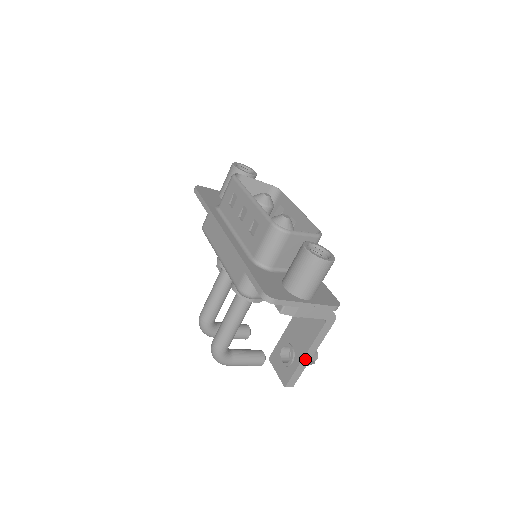
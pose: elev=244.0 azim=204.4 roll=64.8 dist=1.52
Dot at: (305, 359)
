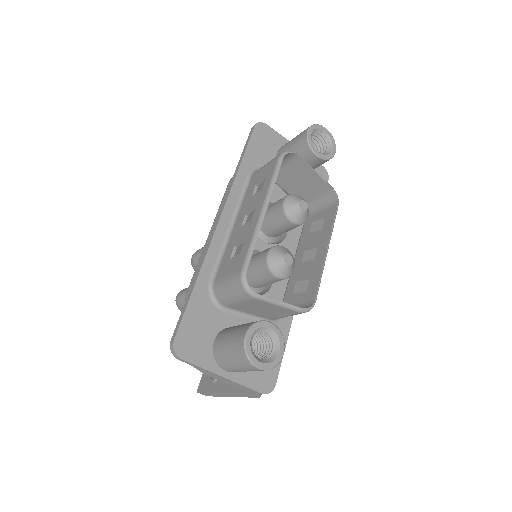
Dot at: (221, 394)
